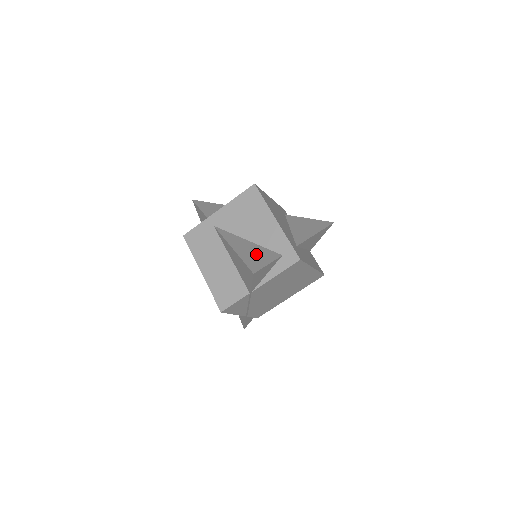
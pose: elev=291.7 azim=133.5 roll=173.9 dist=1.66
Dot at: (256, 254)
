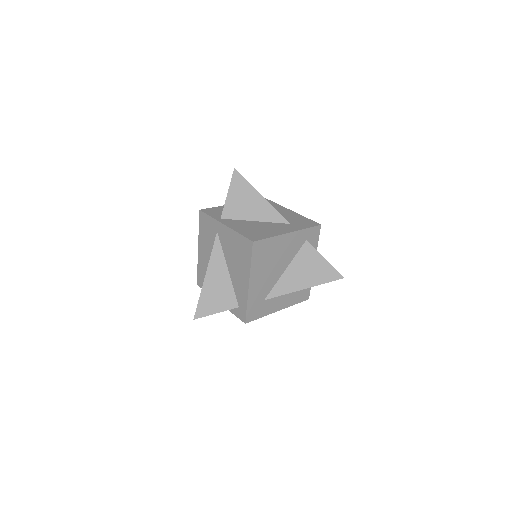
Dot at: (217, 295)
